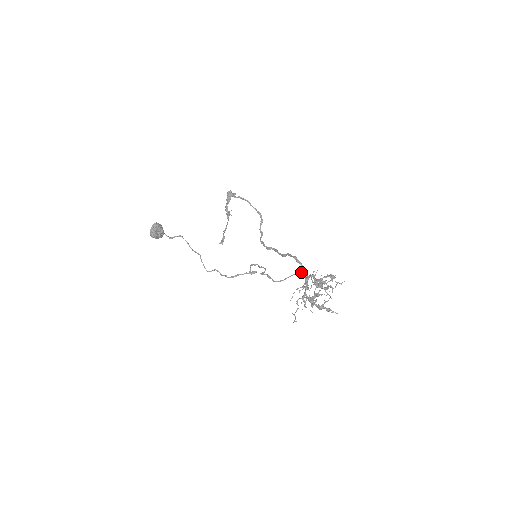
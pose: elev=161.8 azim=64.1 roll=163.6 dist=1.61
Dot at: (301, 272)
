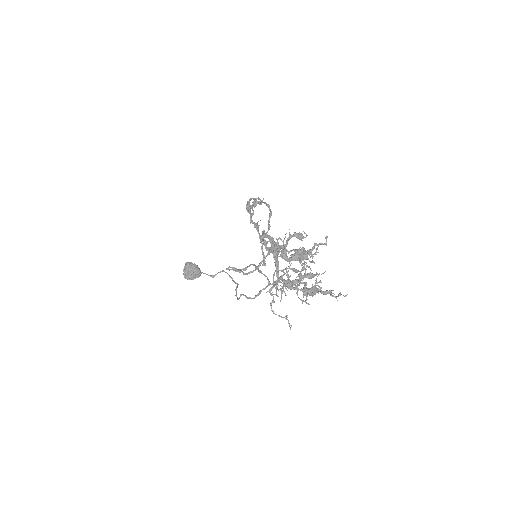
Dot at: (270, 248)
